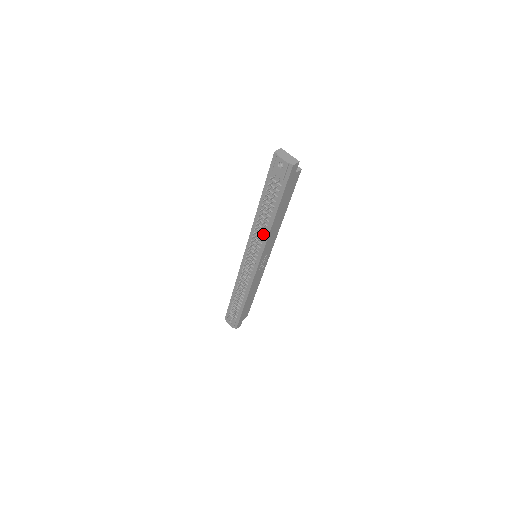
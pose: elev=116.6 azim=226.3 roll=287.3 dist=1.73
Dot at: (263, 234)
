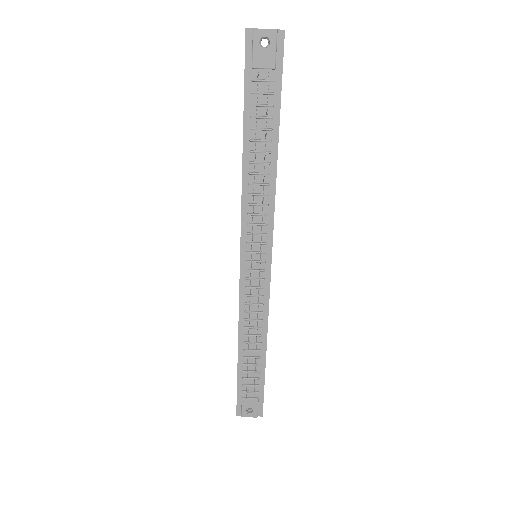
Dot at: (266, 194)
